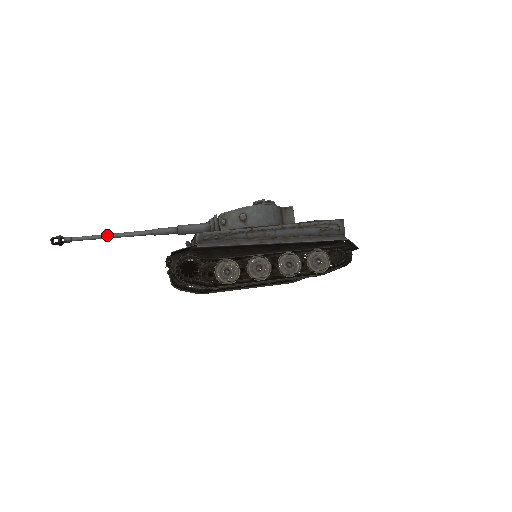
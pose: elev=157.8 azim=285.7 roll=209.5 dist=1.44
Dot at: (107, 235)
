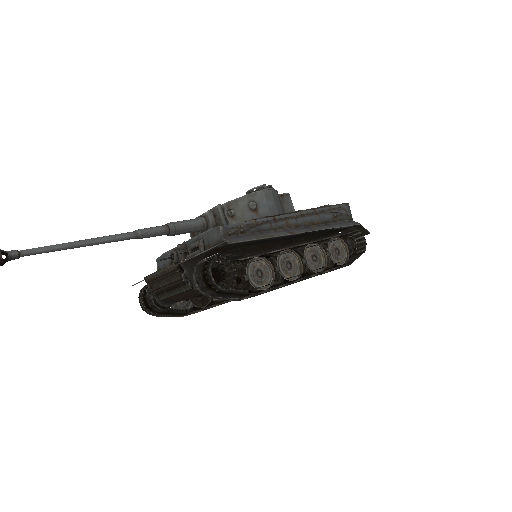
Dot at: (75, 243)
